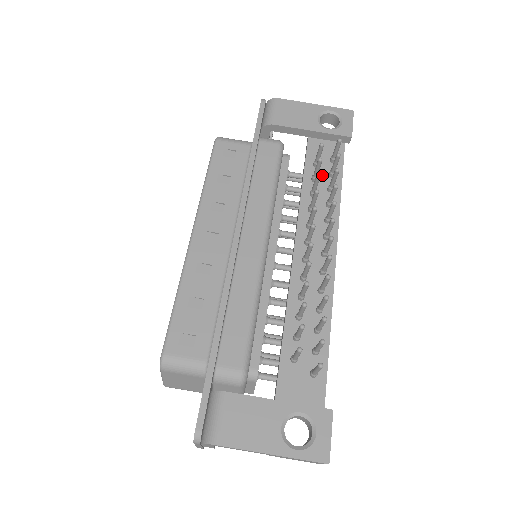
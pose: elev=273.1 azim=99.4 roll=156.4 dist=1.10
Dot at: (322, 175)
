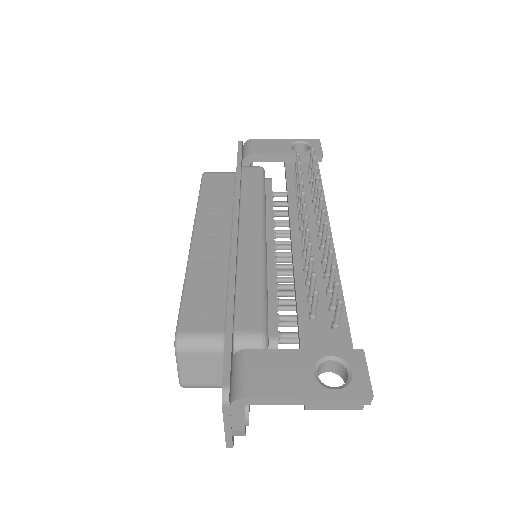
Dot at: (304, 184)
